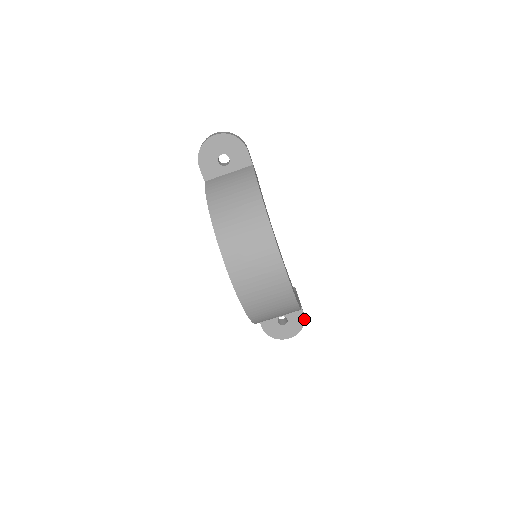
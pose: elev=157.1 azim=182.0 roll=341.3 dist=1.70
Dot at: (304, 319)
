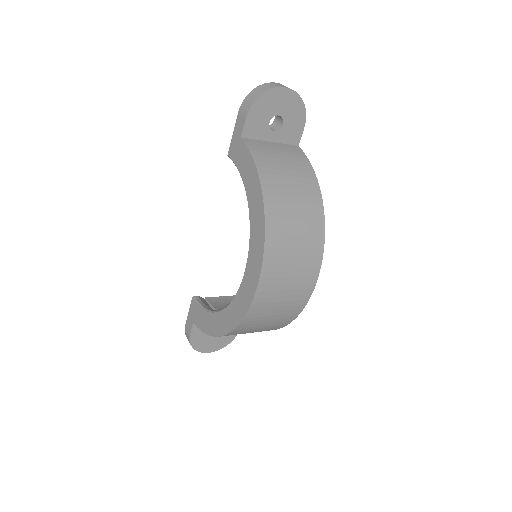
Dot at: occluded
